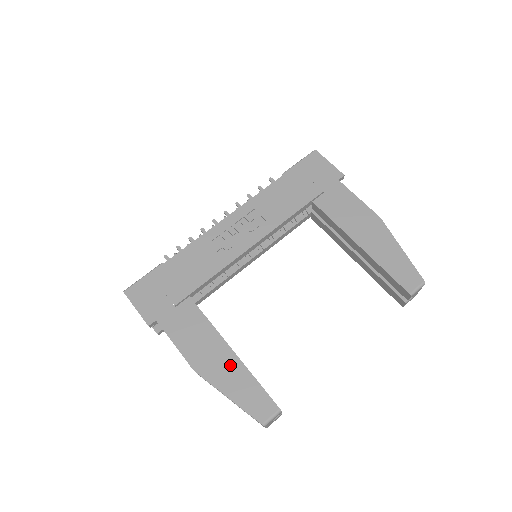
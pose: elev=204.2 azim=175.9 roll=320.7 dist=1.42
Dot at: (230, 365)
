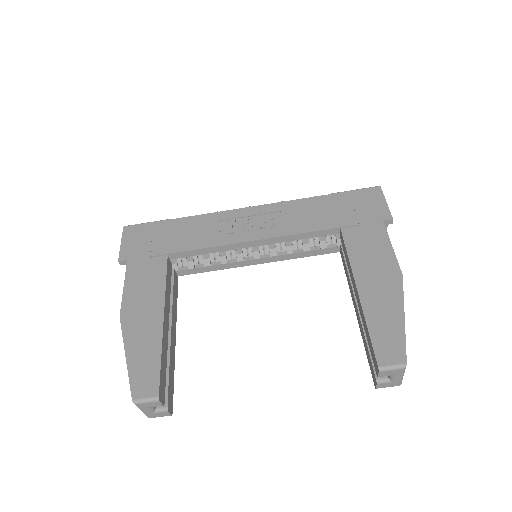
Dot at: (151, 330)
